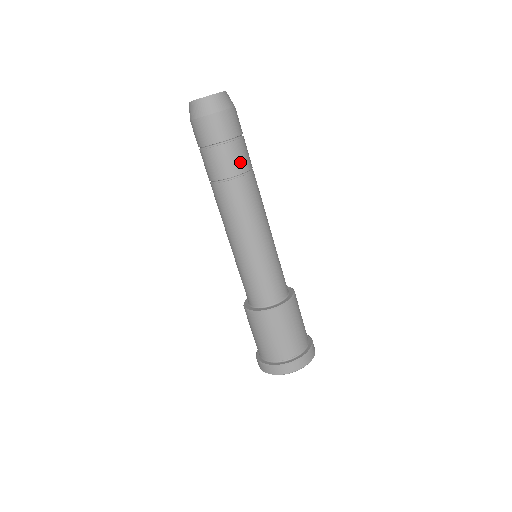
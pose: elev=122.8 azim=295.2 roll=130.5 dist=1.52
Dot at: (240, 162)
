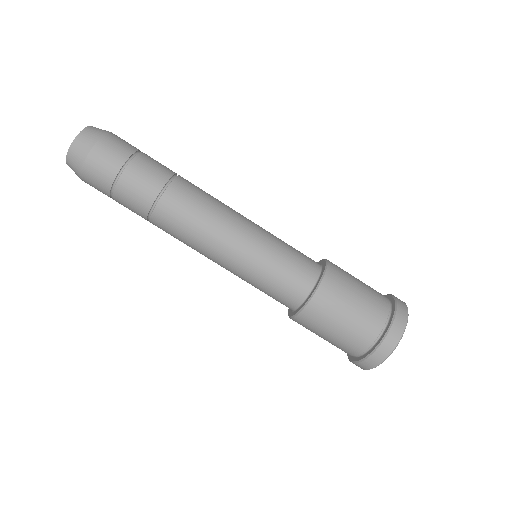
Dot at: (162, 168)
